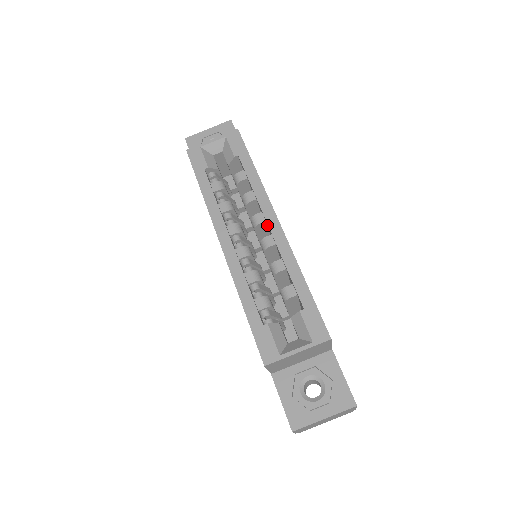
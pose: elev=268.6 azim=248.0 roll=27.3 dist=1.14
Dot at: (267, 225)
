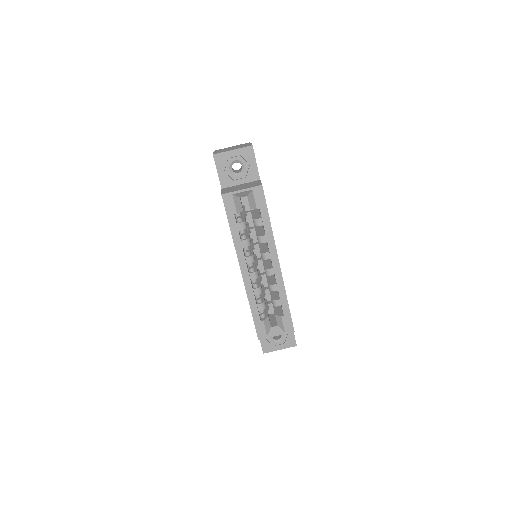
Dot at: occluded
